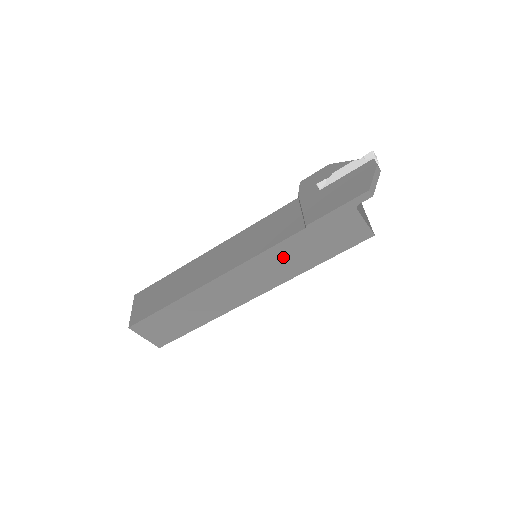
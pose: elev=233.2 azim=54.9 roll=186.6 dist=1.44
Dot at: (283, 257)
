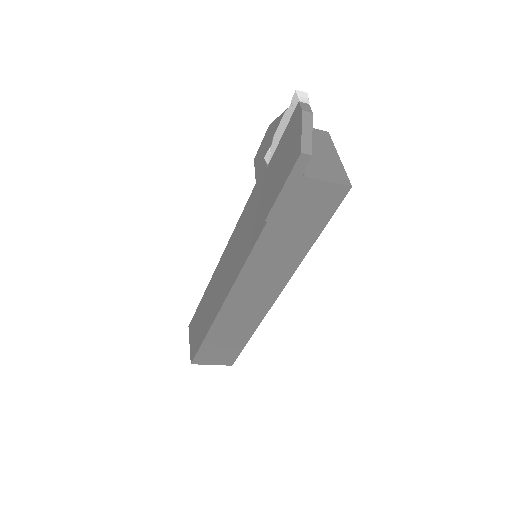
Dot at: (270, 255)
